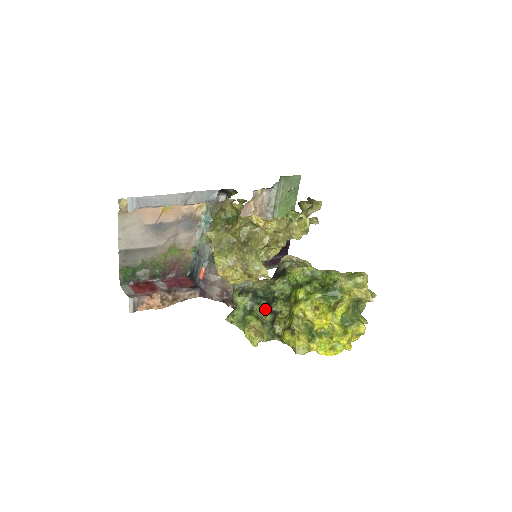
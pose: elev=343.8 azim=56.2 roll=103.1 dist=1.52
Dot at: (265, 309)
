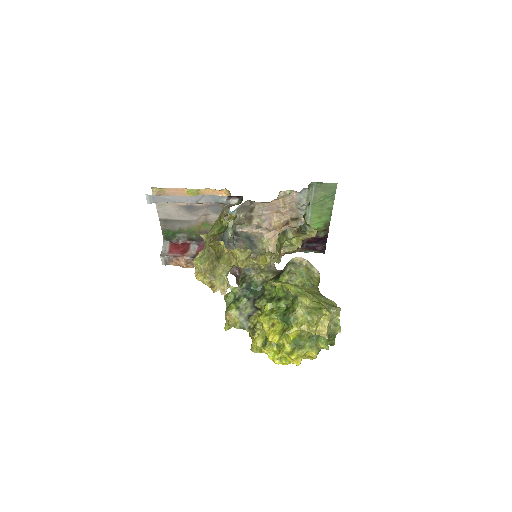
Dot at: (248, 302)
